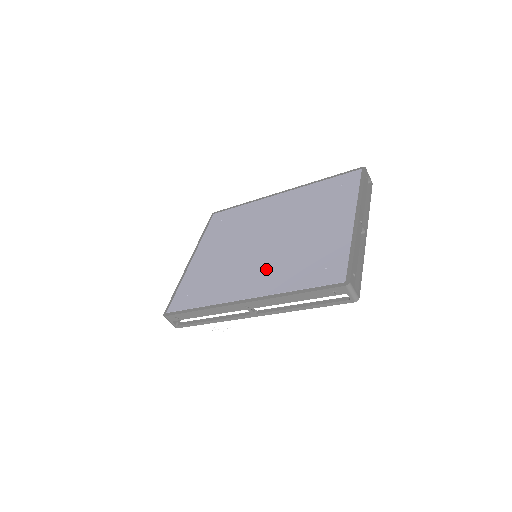
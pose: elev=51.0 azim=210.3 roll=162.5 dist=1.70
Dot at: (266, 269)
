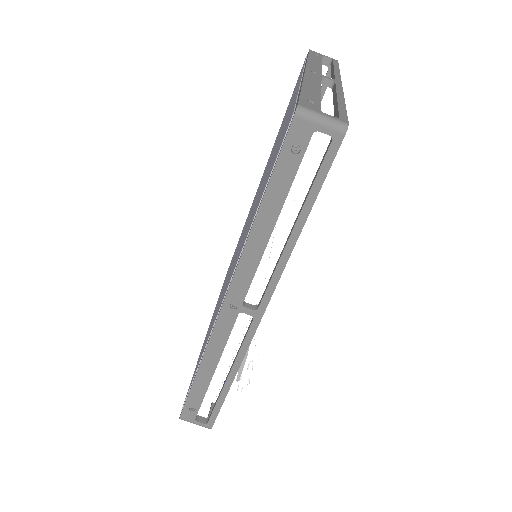
Dot at: (242, 242)
